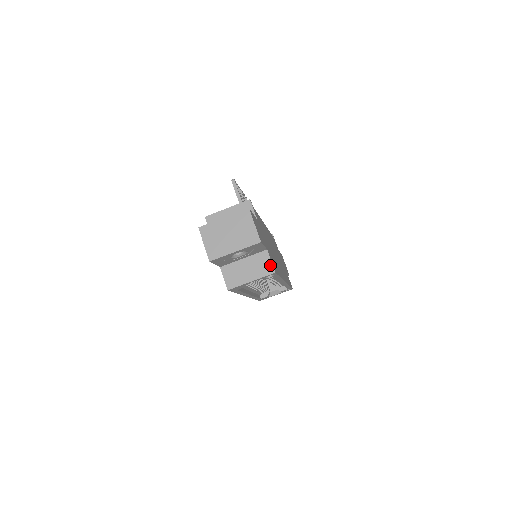
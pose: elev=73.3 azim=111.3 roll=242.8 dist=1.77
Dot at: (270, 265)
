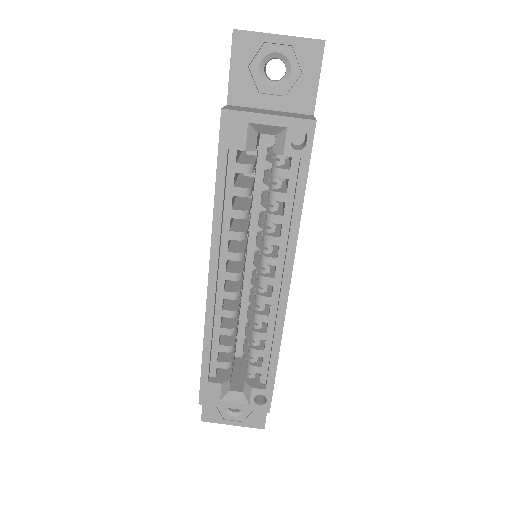
Dot at: (311, 118)
